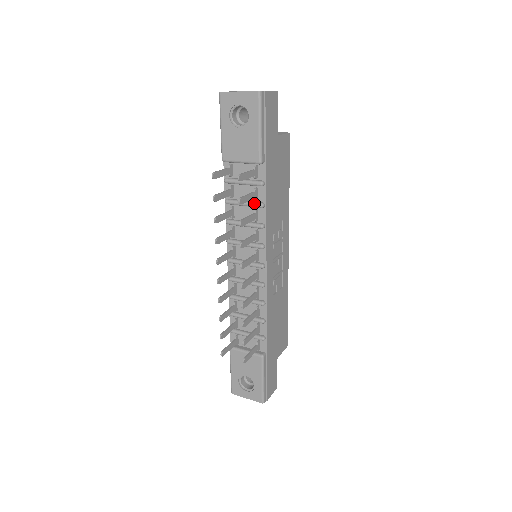
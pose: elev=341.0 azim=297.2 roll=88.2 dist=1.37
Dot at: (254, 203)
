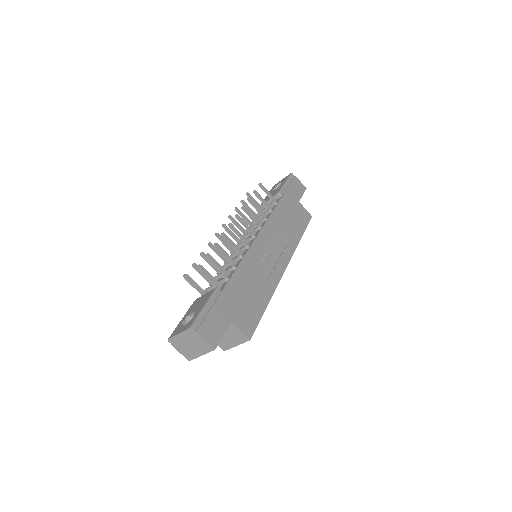
Dot at: (266, 211)
